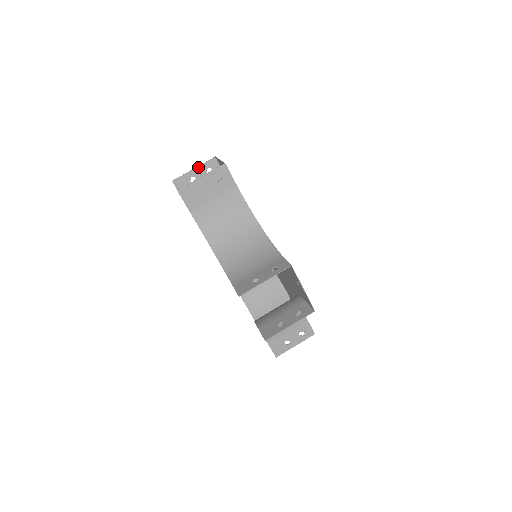
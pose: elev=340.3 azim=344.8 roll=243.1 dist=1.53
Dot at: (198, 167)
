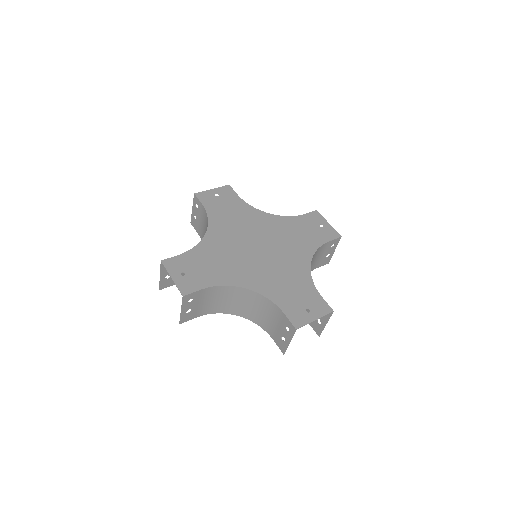
Dot at: (161, 273)
